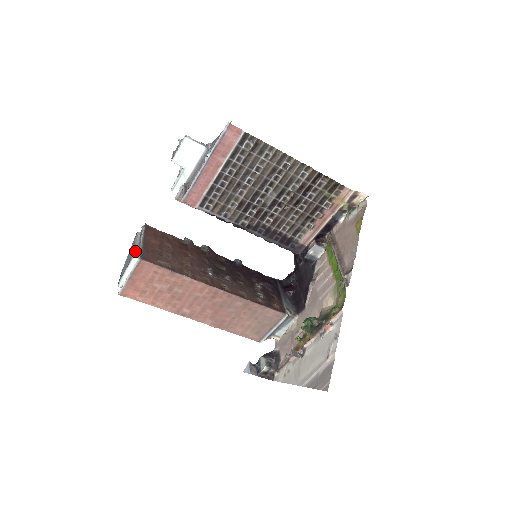
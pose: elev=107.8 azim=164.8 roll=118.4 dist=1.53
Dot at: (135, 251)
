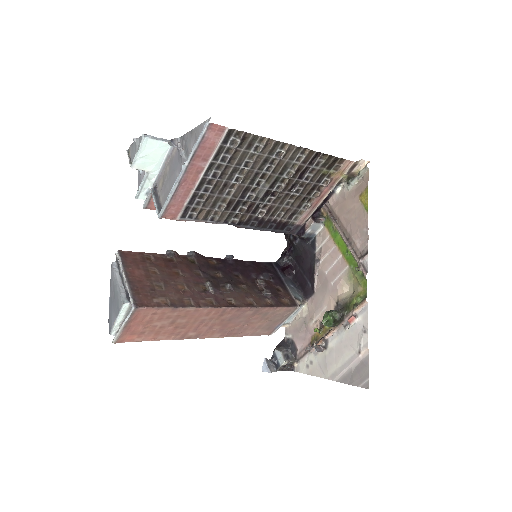
Dot at: (122, 294)
